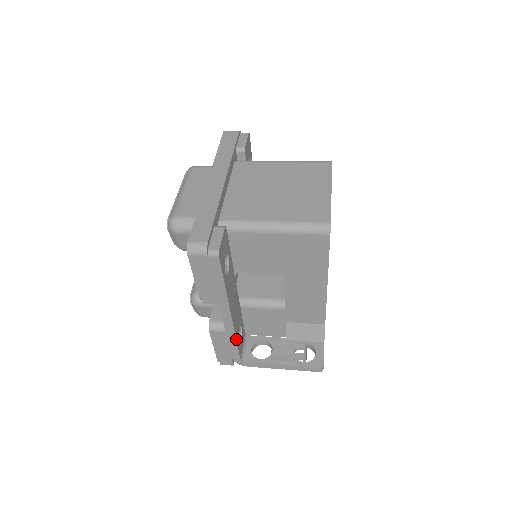
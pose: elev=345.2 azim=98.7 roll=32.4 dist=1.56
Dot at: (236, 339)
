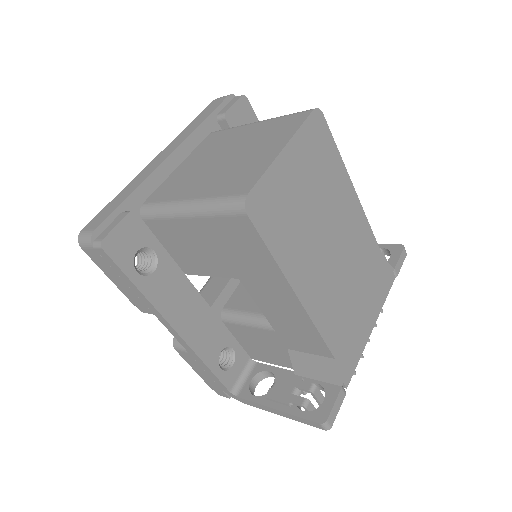
Dot at: (205, 363)
